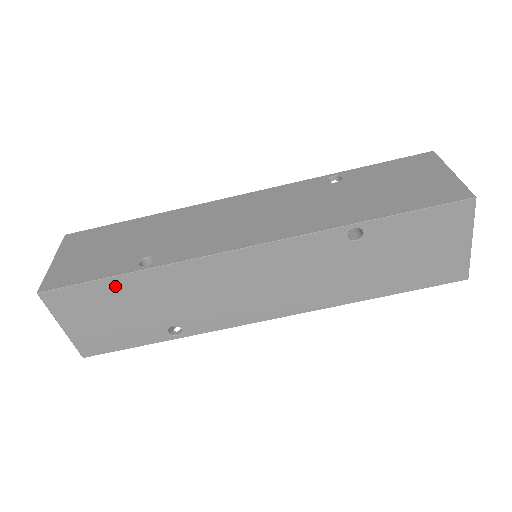
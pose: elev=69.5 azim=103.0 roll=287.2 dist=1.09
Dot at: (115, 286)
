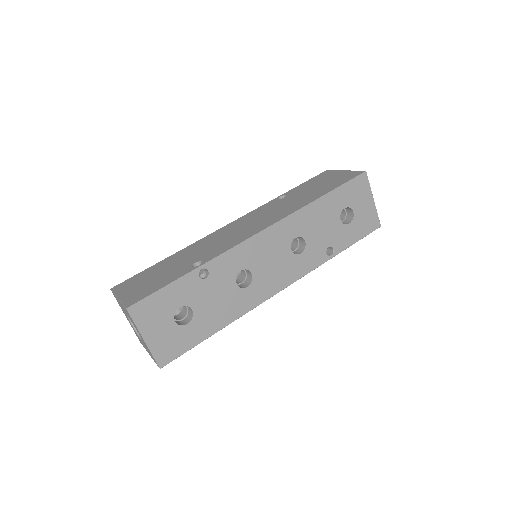
Dot at: (158, 265)
